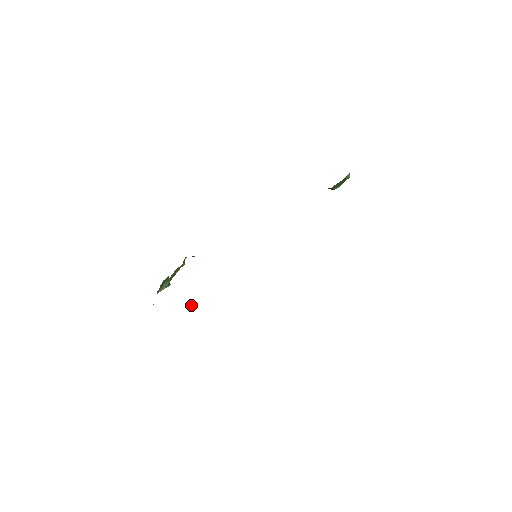
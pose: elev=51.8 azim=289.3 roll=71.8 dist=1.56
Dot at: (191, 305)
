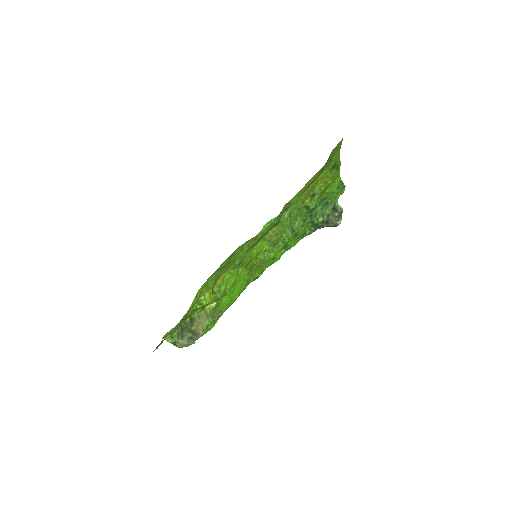
Dot at: occluded
